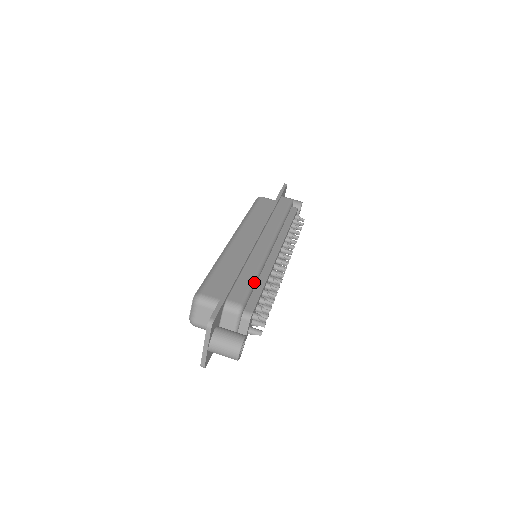
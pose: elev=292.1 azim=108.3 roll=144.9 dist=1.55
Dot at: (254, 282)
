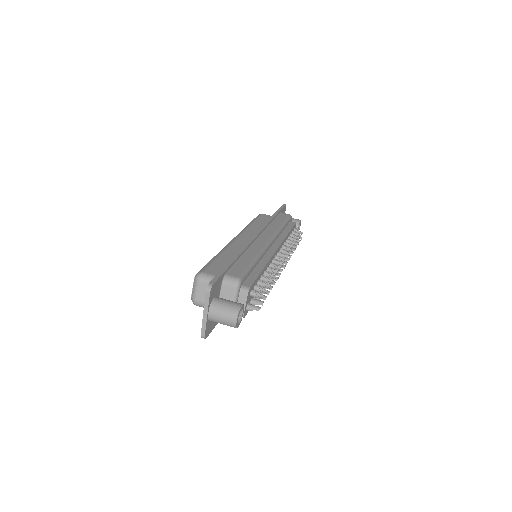
Dot at: (252, 265)
